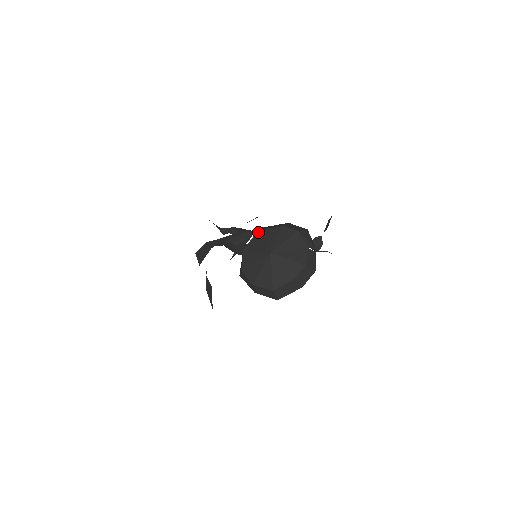
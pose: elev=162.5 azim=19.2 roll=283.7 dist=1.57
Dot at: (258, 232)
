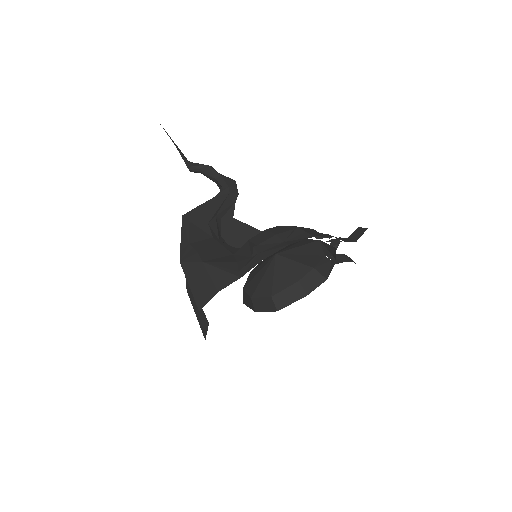
Dot at: occluded
